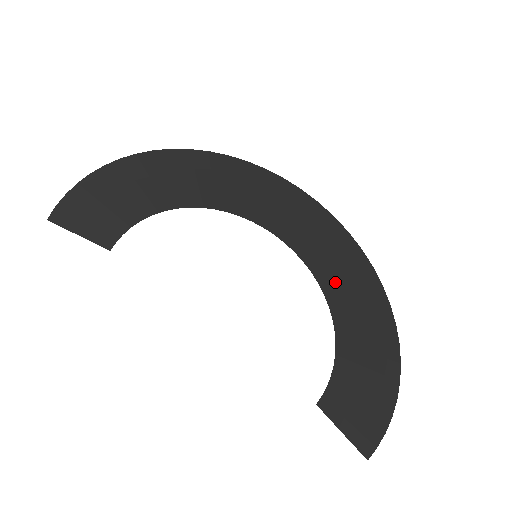
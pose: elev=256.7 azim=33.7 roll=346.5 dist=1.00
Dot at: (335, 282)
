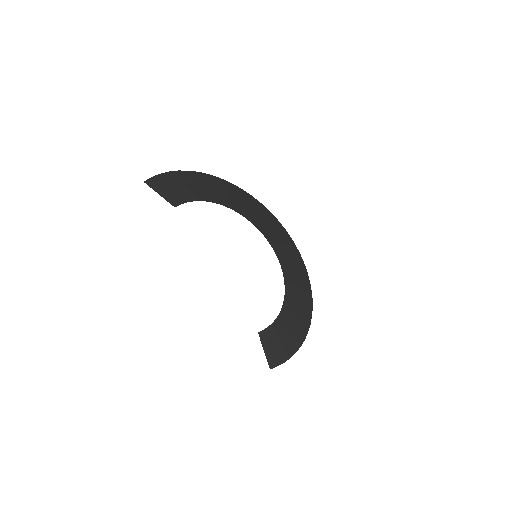
Dot at: (292, 287)
